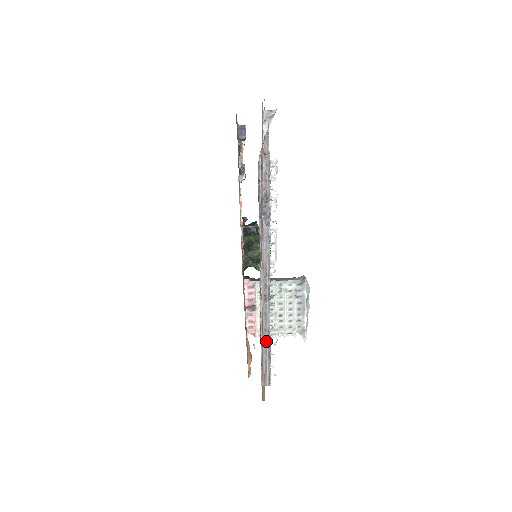
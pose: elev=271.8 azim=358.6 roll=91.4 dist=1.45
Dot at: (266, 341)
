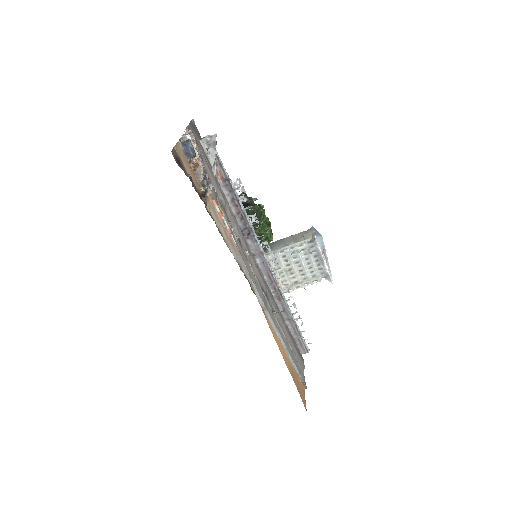
Dot at: (293, 326)
